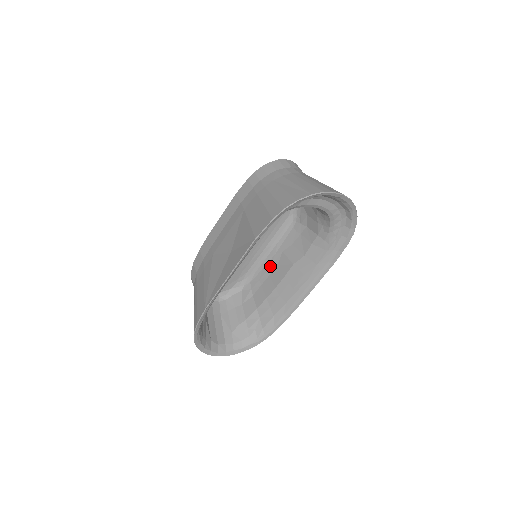
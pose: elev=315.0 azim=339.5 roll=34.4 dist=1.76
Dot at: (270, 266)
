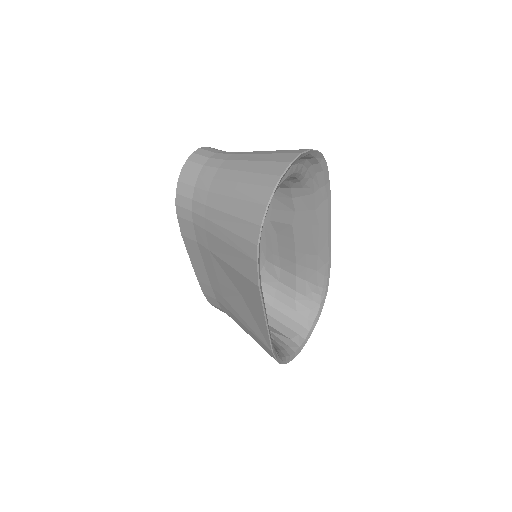
Dot at: (270, 238)
